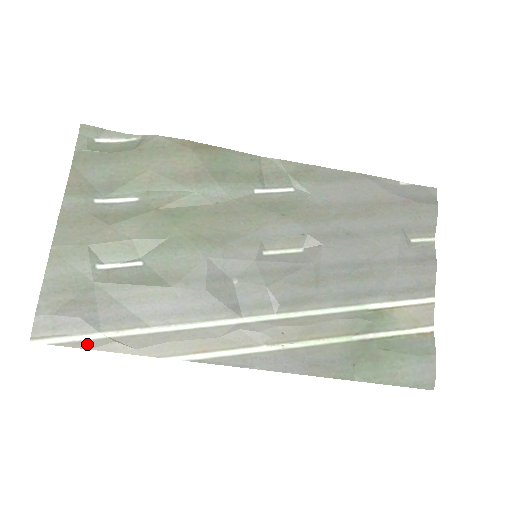
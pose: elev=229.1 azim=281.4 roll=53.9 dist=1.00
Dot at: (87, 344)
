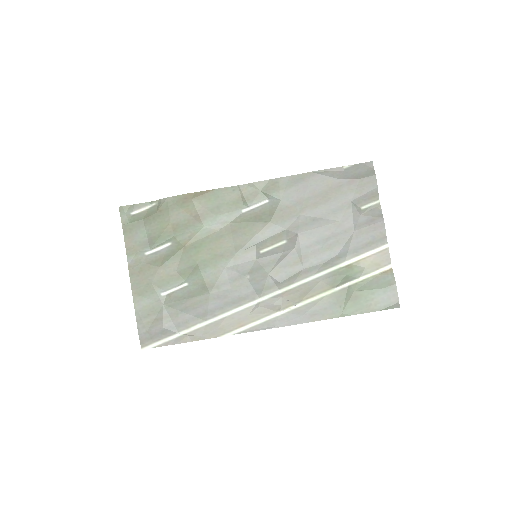
Dot at: (173, 342)
